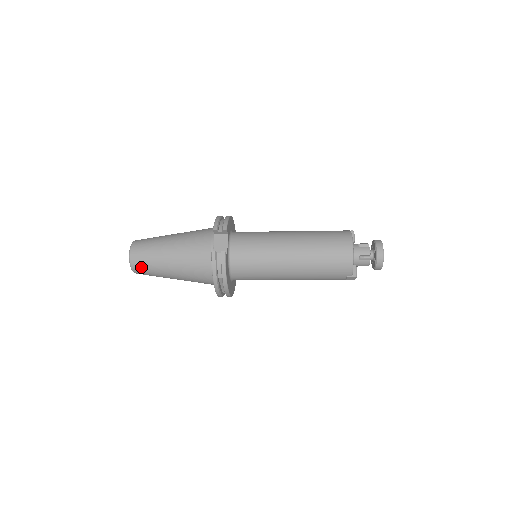
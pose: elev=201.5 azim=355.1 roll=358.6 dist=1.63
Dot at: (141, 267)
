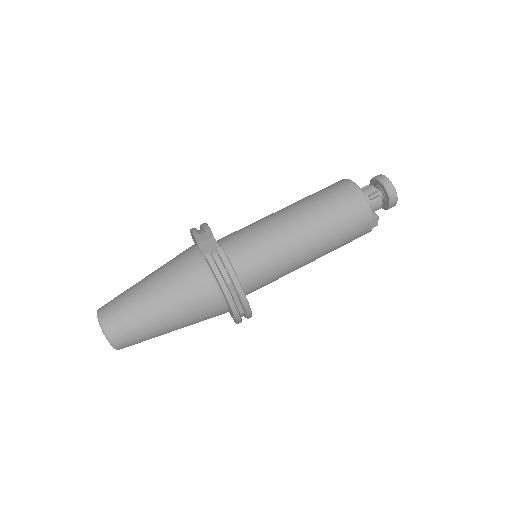
Dot at: (121, 331)
